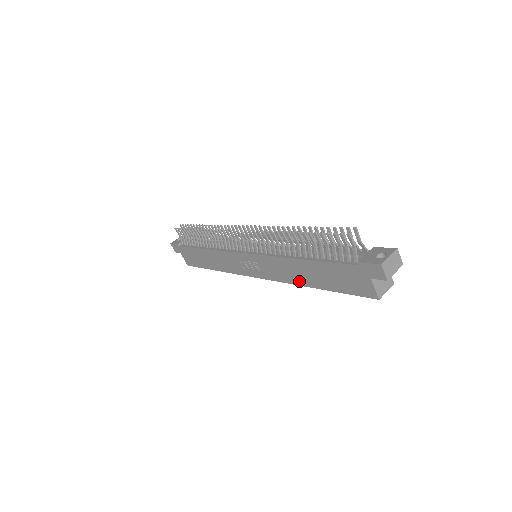
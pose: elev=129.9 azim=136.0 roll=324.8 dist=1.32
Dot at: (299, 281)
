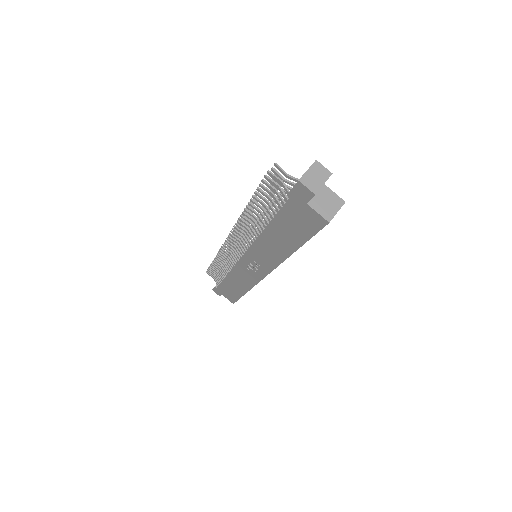
Dot at: (282, 254)
